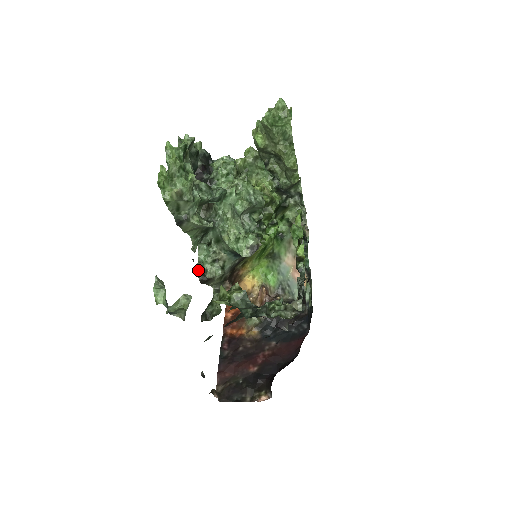
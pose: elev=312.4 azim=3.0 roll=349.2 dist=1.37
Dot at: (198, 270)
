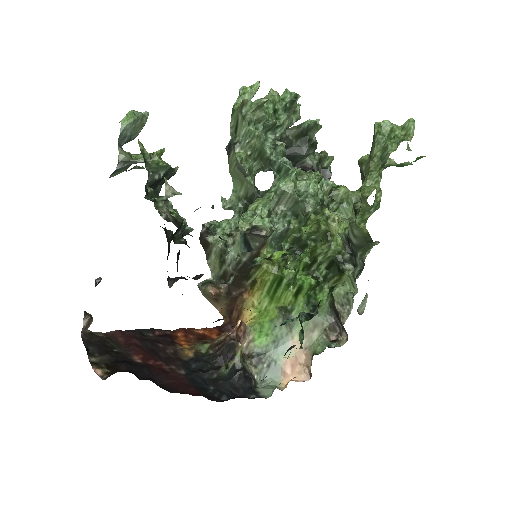
Dot at: (208, 222)
